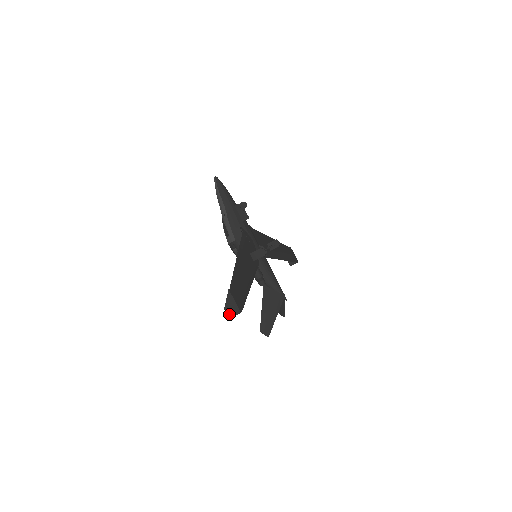
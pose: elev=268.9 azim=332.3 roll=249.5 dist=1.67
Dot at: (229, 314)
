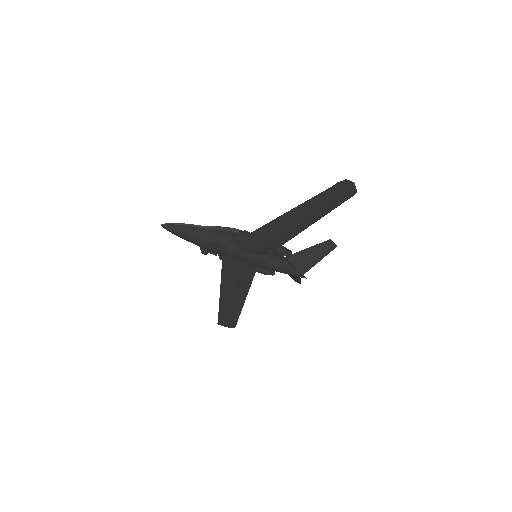
Dot at: occluded
